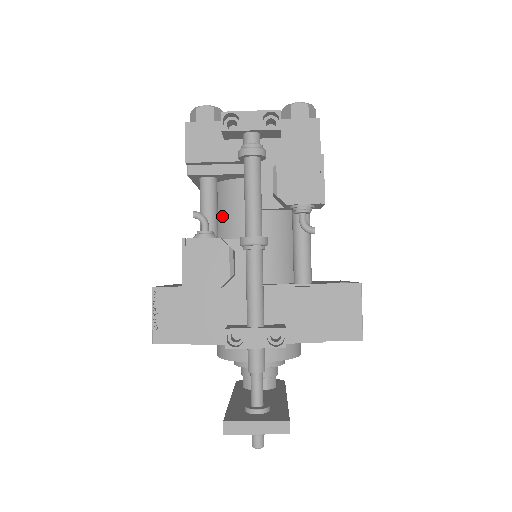
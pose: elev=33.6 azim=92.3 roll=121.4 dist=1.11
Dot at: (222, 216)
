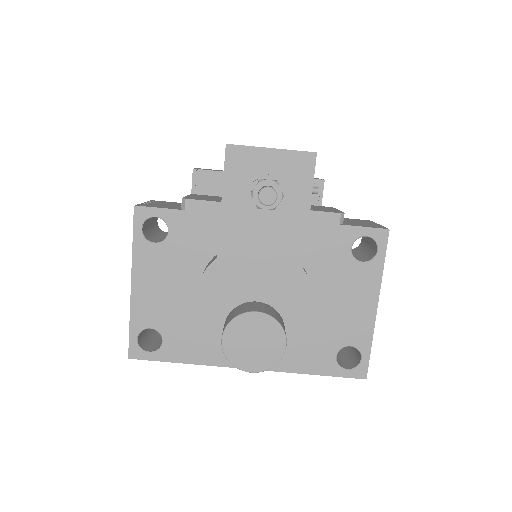
Dot at: occluded
